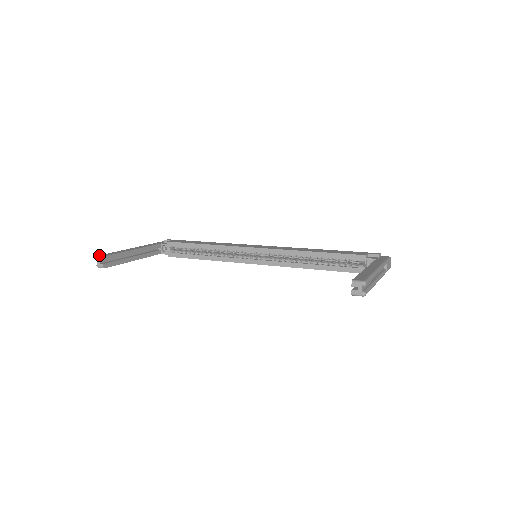
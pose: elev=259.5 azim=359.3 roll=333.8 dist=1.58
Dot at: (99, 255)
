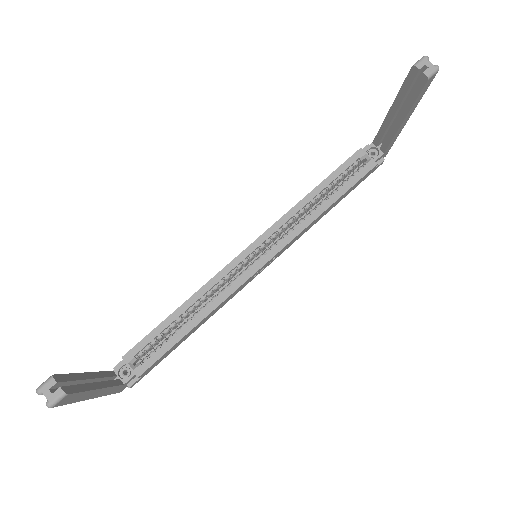
Dot at: (39, 386)
